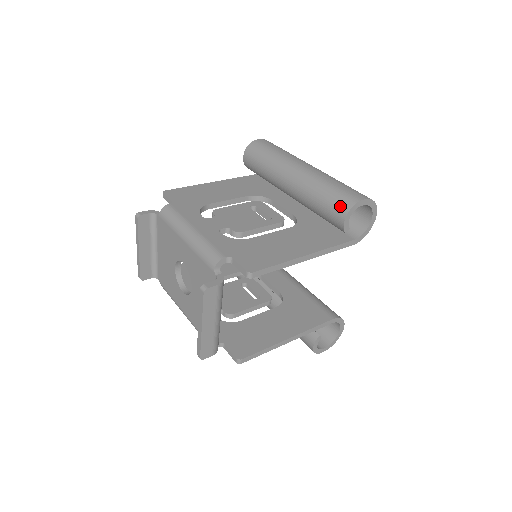
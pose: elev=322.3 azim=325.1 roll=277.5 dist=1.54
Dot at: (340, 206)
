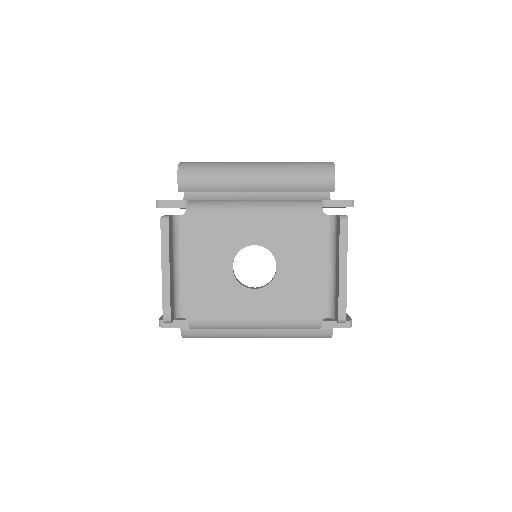
Dot at: (325, 168)
